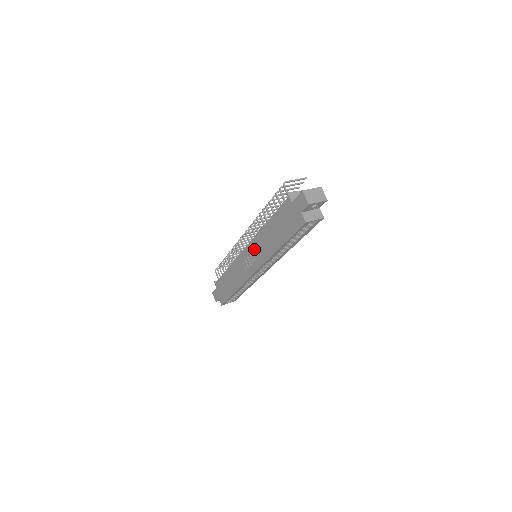
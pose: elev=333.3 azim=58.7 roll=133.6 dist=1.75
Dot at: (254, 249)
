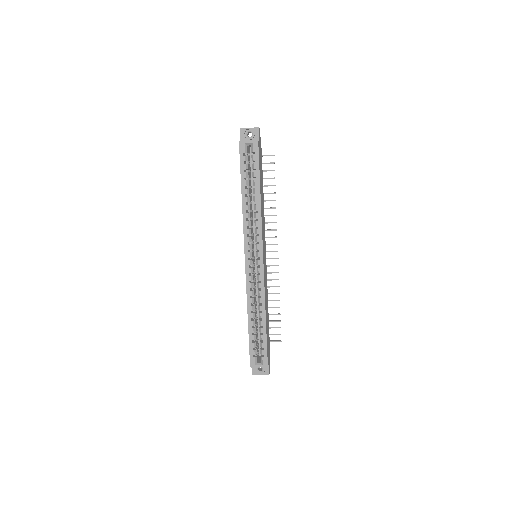
Dot at: occluded
